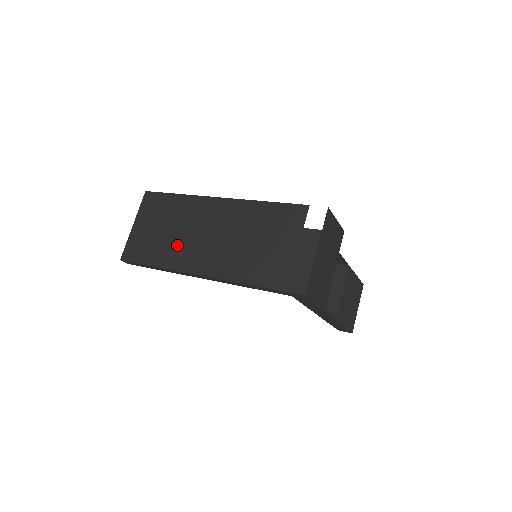
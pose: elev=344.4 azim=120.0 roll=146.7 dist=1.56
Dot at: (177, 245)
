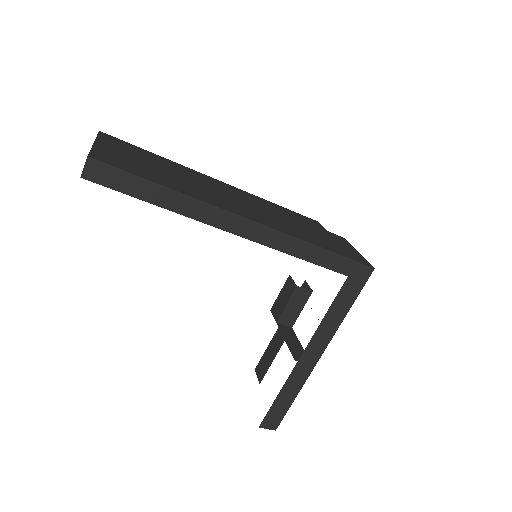
Dot at: (192, 186)
